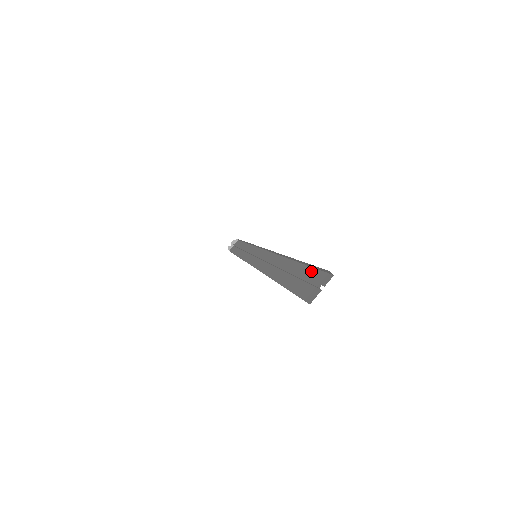
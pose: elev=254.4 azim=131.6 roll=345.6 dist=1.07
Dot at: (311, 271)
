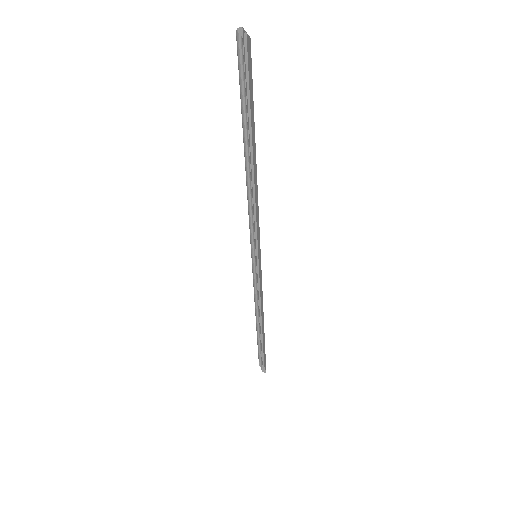
Dot at: (246, 83)
